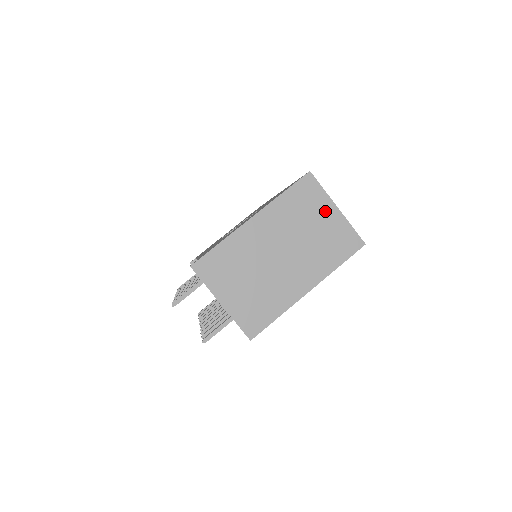
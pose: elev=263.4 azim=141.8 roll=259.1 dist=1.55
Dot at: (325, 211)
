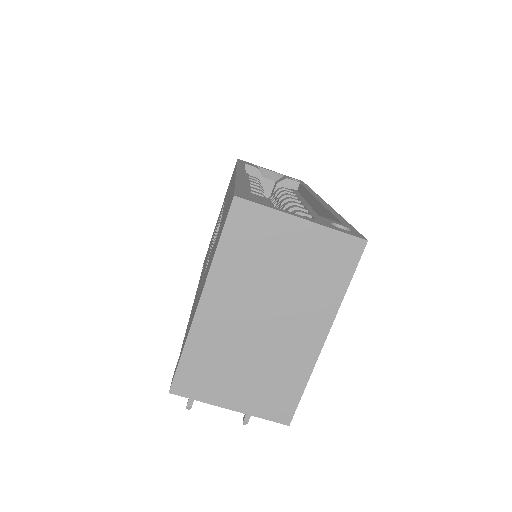
Dot at: (287, 234)
